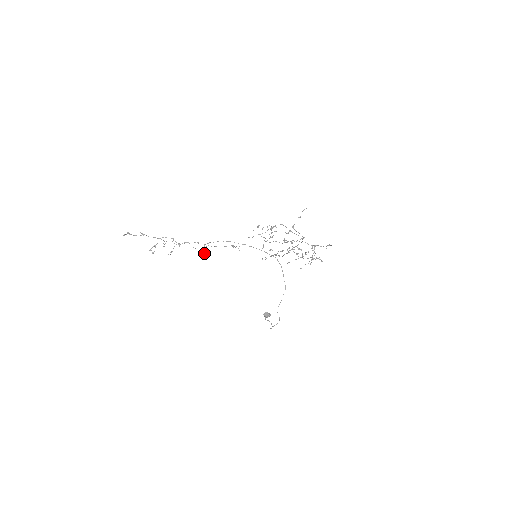
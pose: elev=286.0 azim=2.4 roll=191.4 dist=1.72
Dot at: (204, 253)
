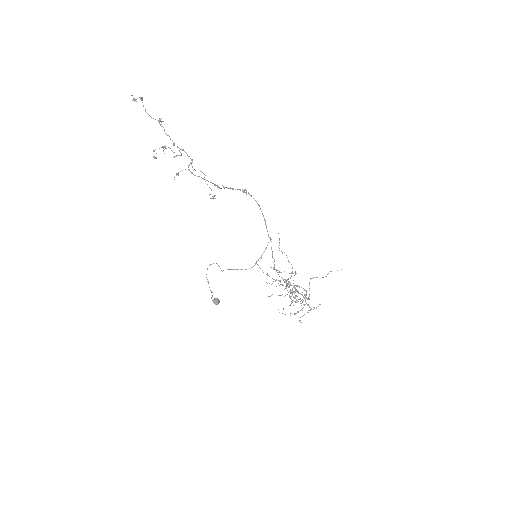
Dot at: occluded
